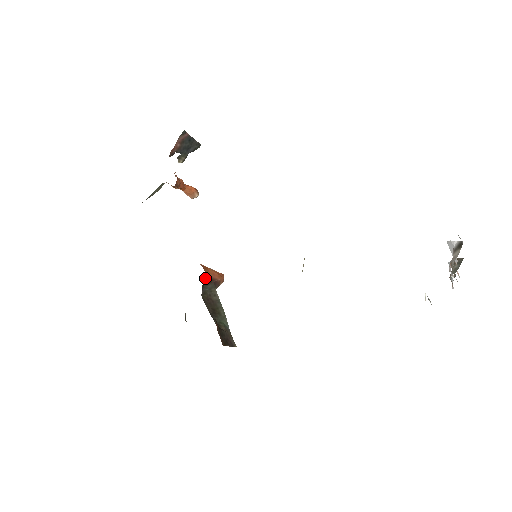
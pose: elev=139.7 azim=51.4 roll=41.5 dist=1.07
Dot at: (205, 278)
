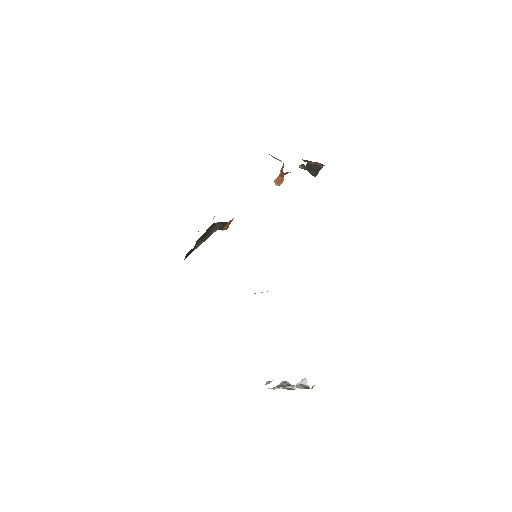
Dot at: occluded
